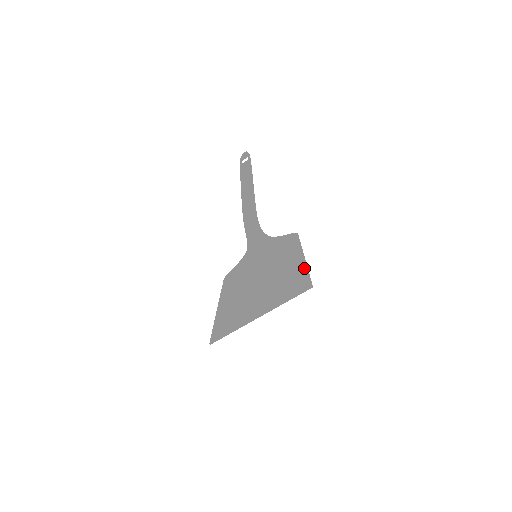
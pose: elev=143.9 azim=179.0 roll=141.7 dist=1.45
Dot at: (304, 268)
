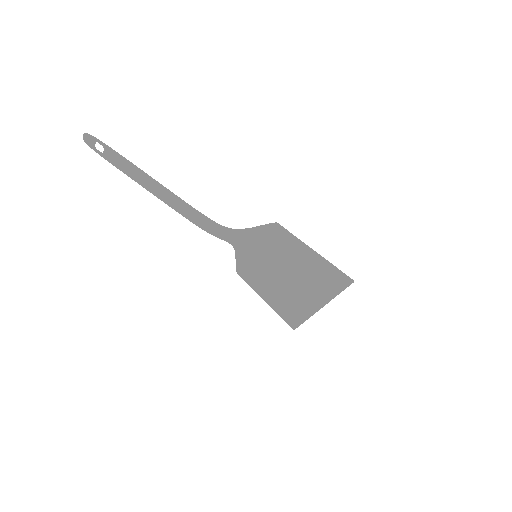
Dot at: (327, 265)
